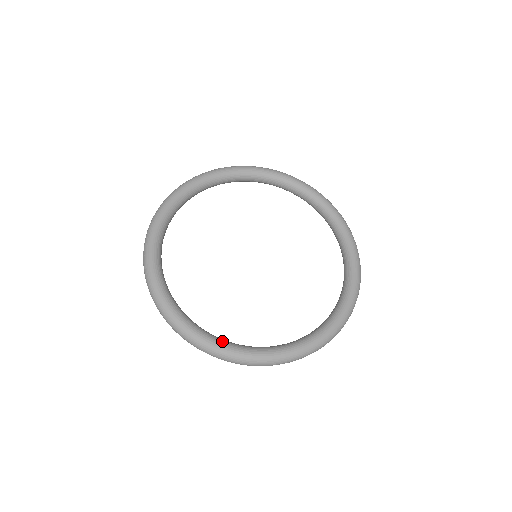
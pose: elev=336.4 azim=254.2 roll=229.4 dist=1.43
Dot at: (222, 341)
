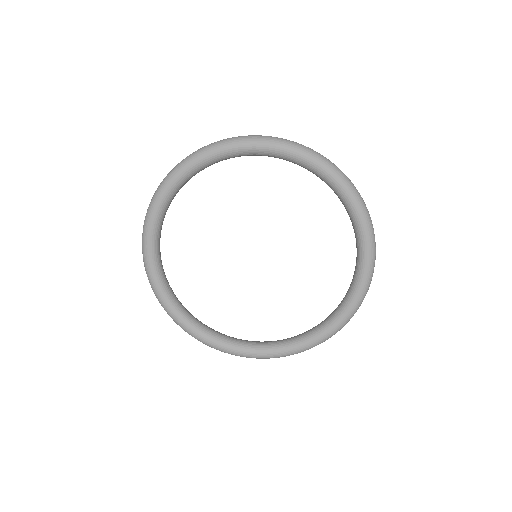
Dot at: (190, 323)
